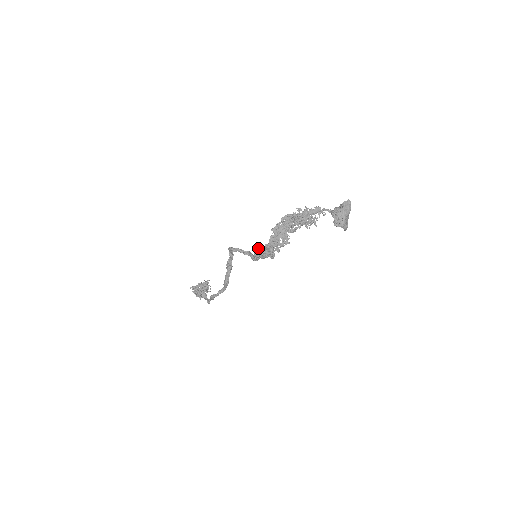
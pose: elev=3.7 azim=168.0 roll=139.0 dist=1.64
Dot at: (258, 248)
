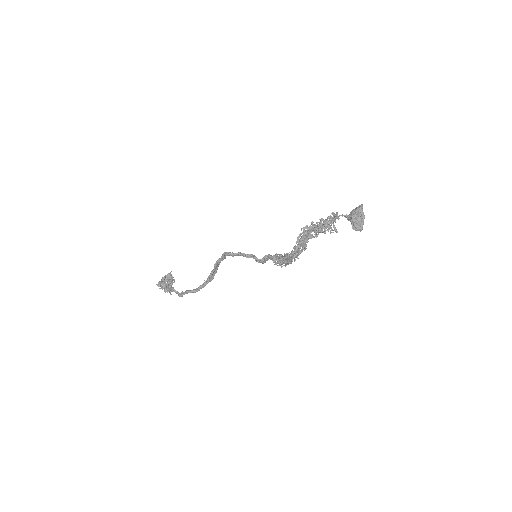
Dot at: (276, 257)
